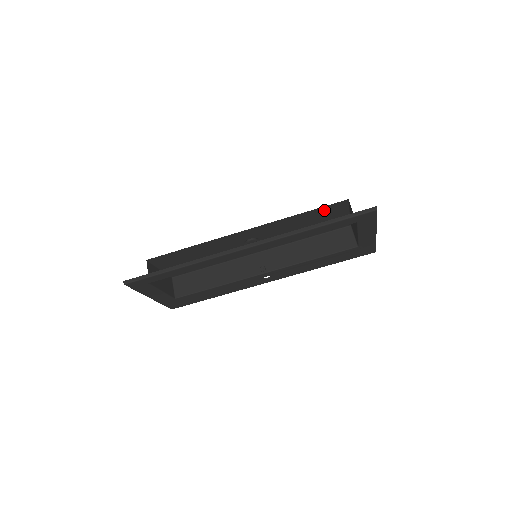
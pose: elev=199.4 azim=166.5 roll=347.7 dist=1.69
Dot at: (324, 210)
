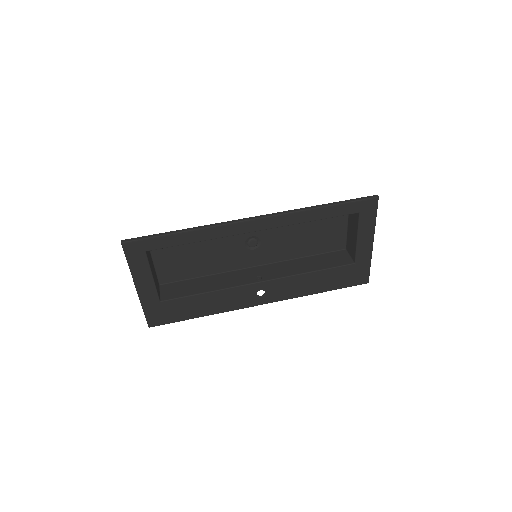
Dot at: occluded
